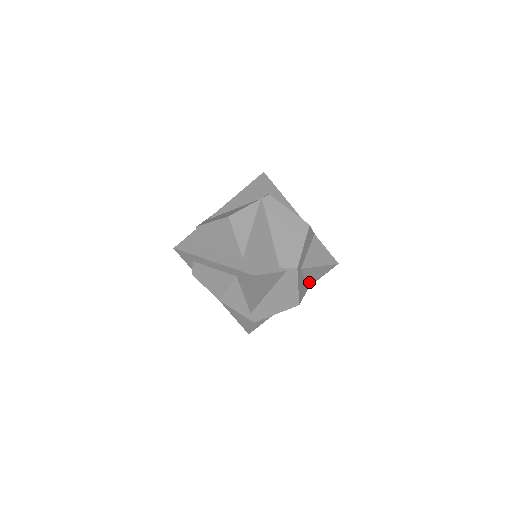
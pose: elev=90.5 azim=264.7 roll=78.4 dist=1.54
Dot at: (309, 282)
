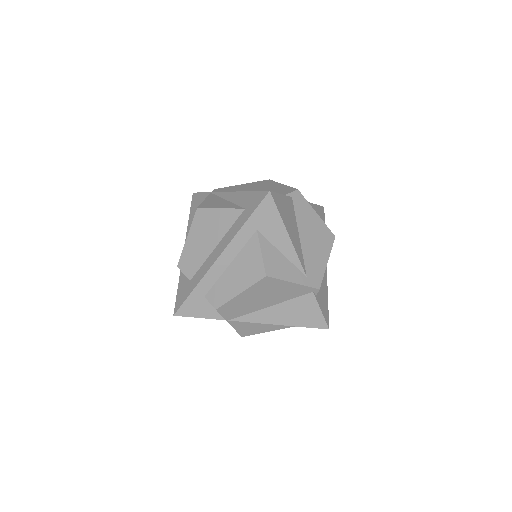
Dot at: occluded
